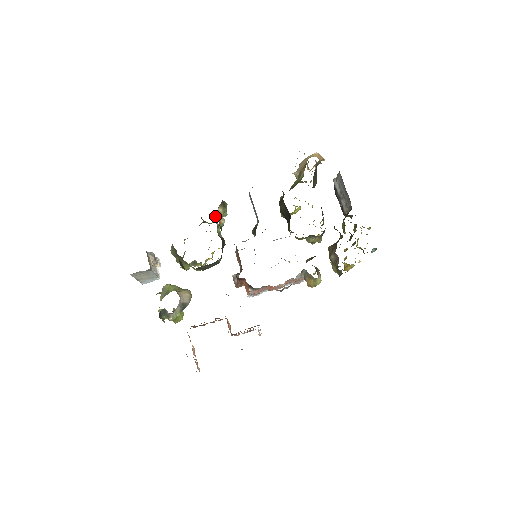
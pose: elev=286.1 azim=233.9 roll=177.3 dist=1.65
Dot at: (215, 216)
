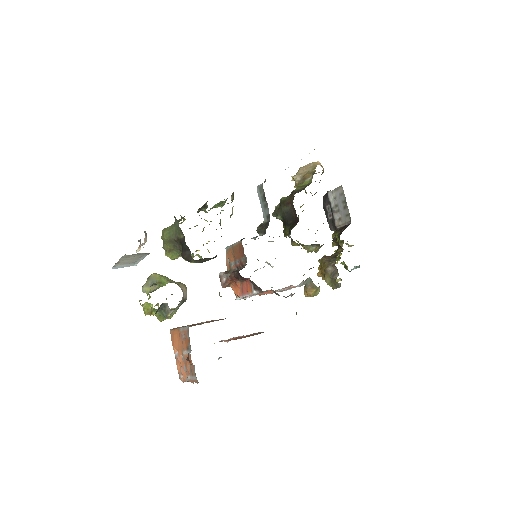
Dot at: (216, 204)
